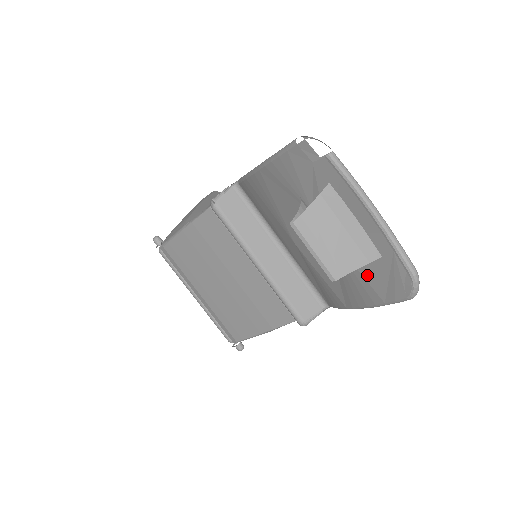
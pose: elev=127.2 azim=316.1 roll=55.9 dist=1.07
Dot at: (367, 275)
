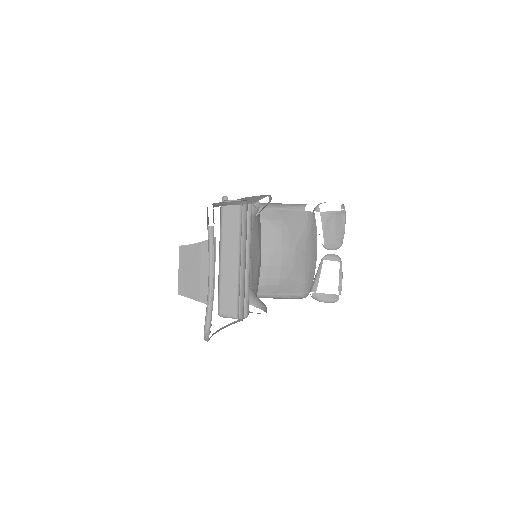
Dot at: occluded
